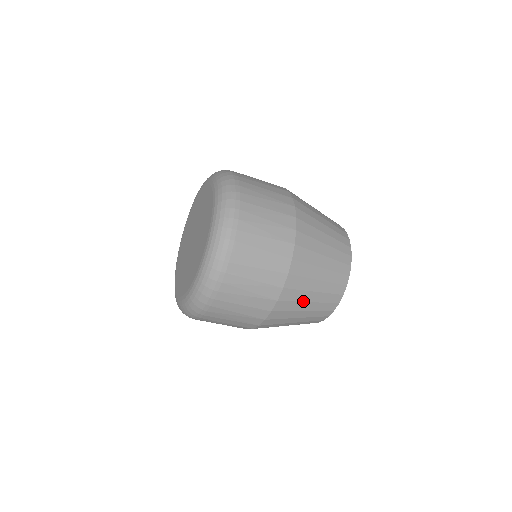
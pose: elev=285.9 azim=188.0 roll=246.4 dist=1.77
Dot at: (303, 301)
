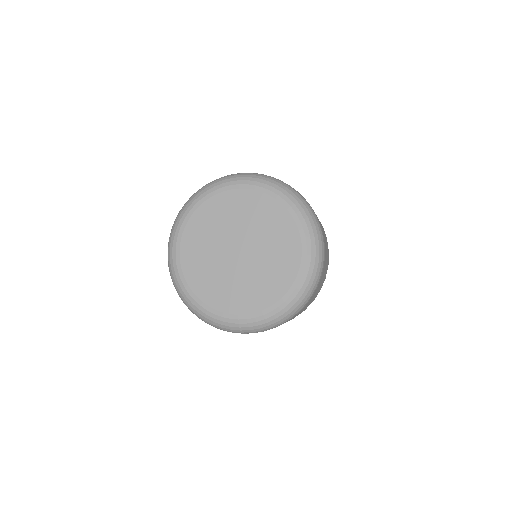
Dot at: occluded
